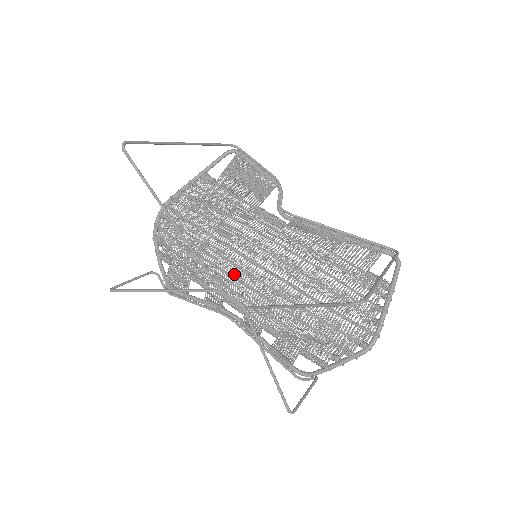
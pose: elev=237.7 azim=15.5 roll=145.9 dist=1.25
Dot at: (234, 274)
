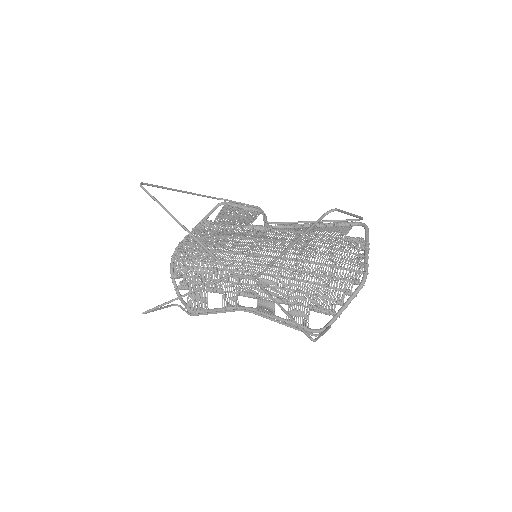
Dot at: (241, 268)
